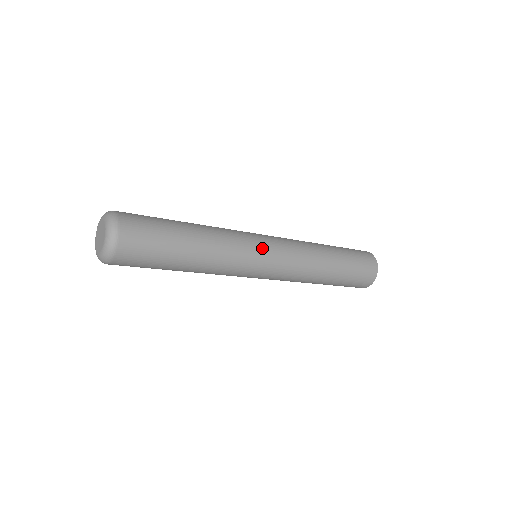
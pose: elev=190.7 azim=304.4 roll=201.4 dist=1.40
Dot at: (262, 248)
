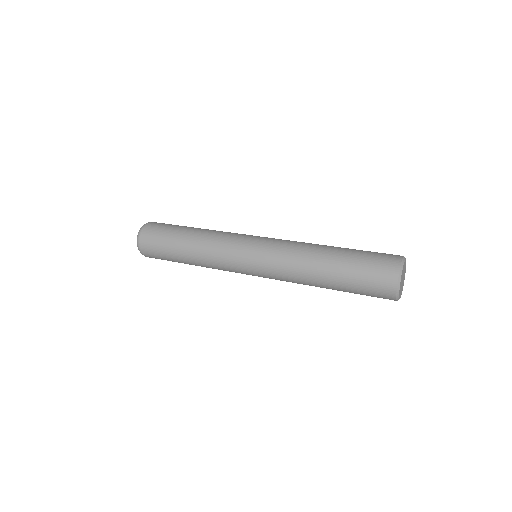
Dot at: (244, 243)
